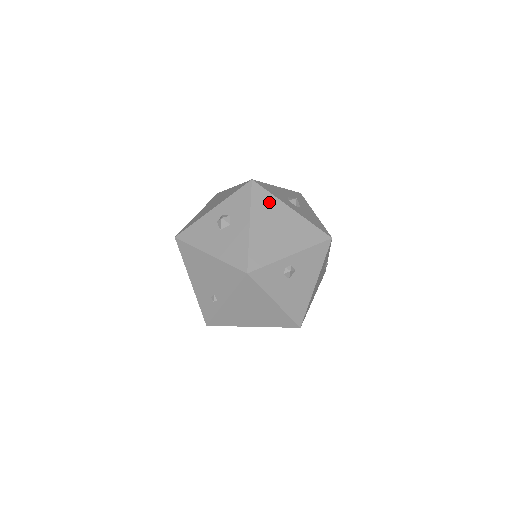
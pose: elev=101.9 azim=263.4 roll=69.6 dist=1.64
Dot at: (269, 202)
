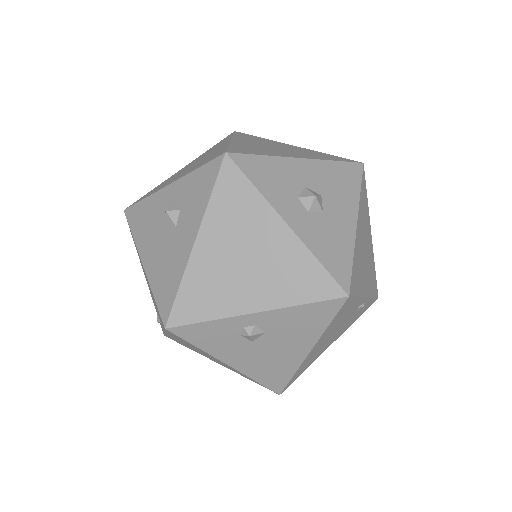
Dot at: (245, 203)
